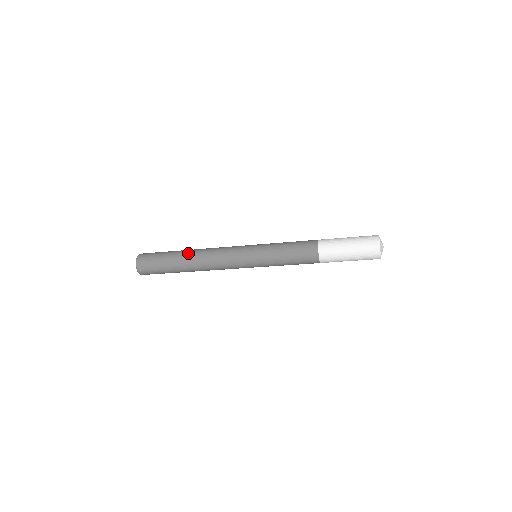
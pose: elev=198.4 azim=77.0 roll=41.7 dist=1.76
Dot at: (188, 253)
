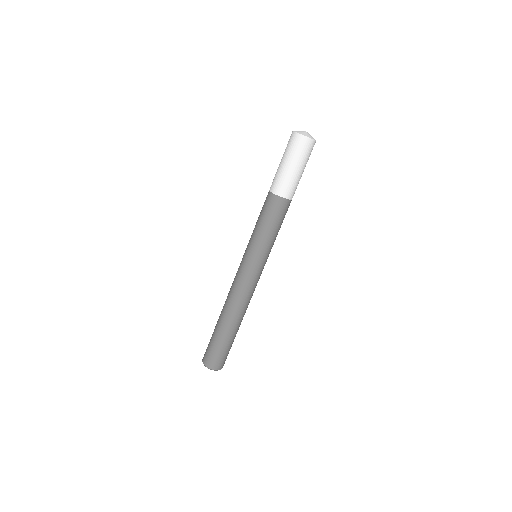
Dot at: occluded
